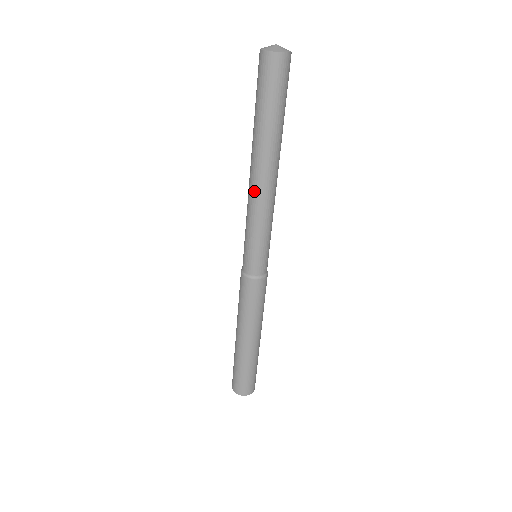
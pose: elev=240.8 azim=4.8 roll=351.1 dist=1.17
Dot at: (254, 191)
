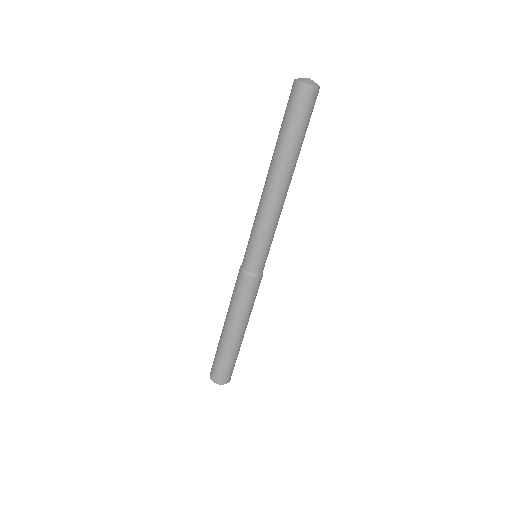
Dot at: (263, 196)
